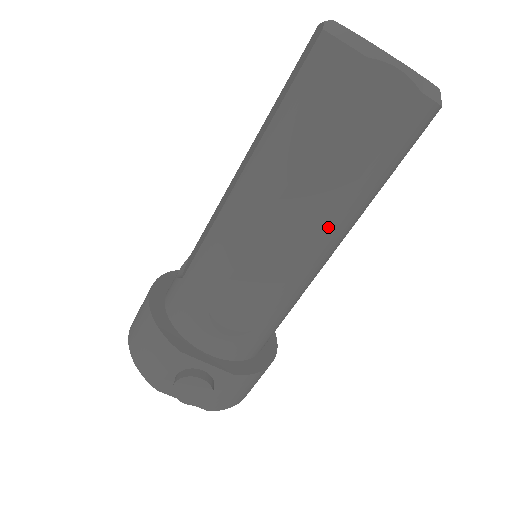
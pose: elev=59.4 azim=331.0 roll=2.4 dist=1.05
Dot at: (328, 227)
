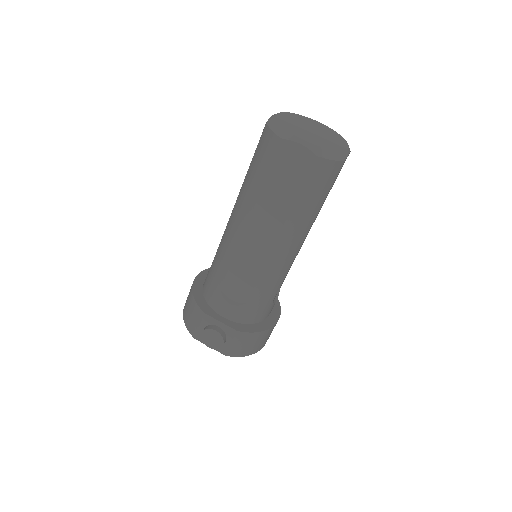
Dot at: (281, 236)
